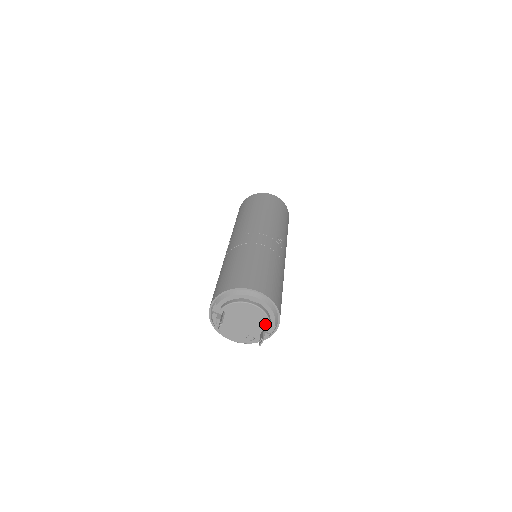
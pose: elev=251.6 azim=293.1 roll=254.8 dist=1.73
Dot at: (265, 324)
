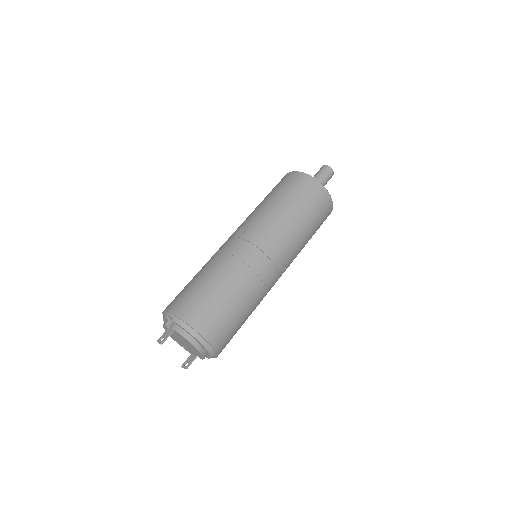
Dot at: (199, 356)
